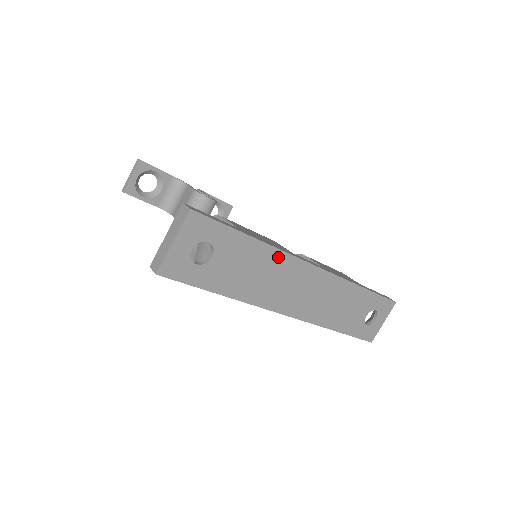
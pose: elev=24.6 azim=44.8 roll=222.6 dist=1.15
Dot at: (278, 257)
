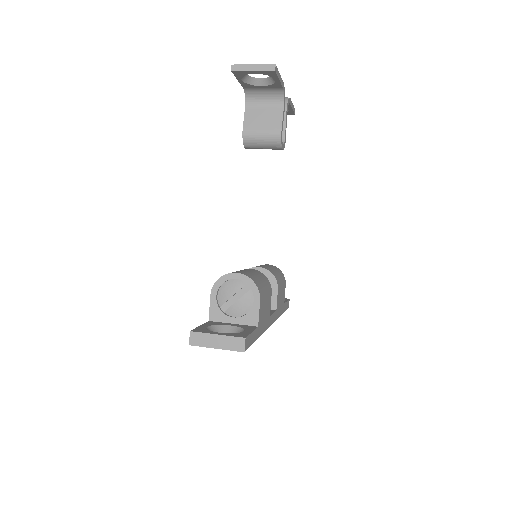
Dot at: occluded
